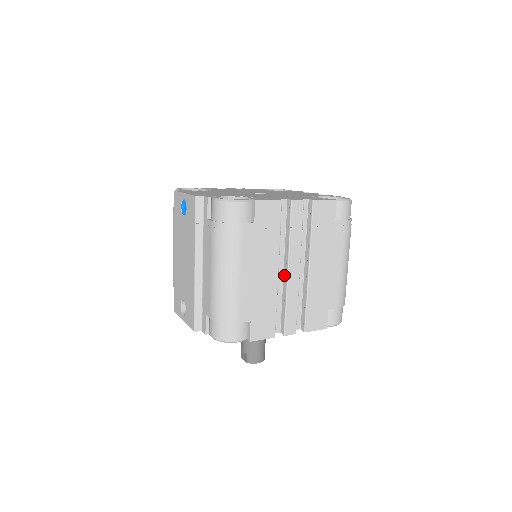
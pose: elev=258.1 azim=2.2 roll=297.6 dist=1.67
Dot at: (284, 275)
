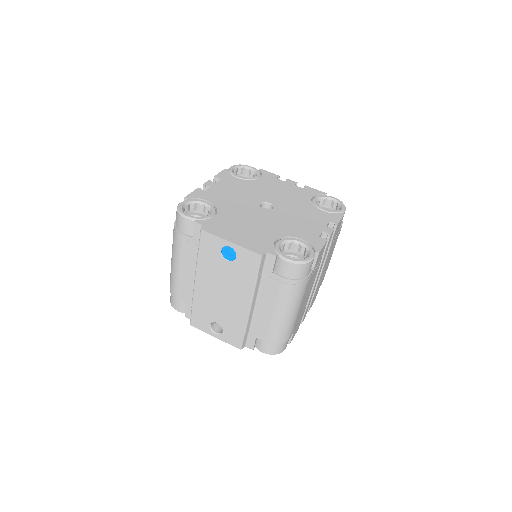
Dot at: occluded
